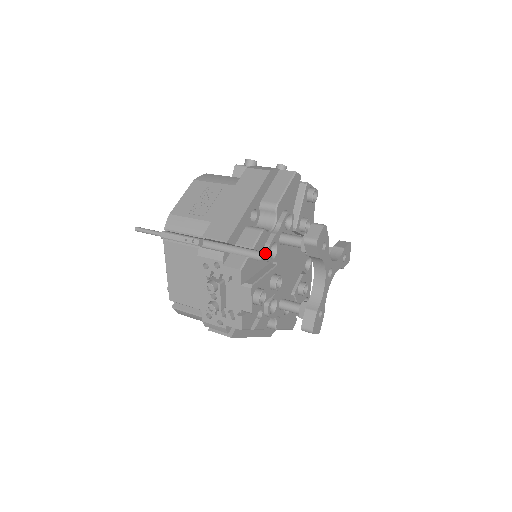
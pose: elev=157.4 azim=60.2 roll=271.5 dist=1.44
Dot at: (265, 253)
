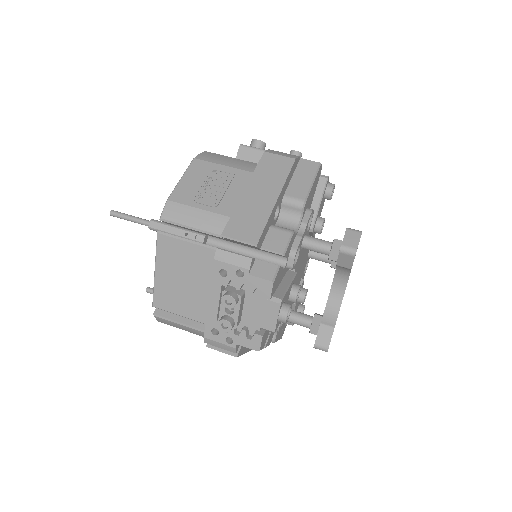
Dot at: (290, 259)
